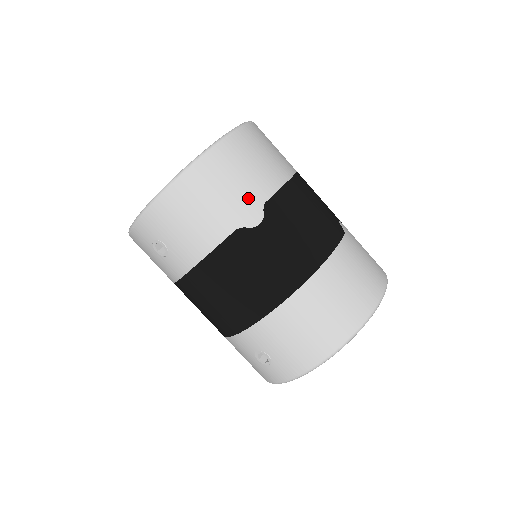
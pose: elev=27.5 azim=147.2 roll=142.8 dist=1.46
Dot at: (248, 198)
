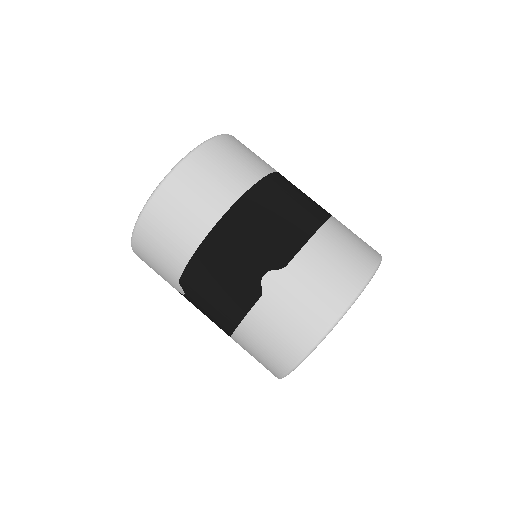
Dot at: (168, 277)
